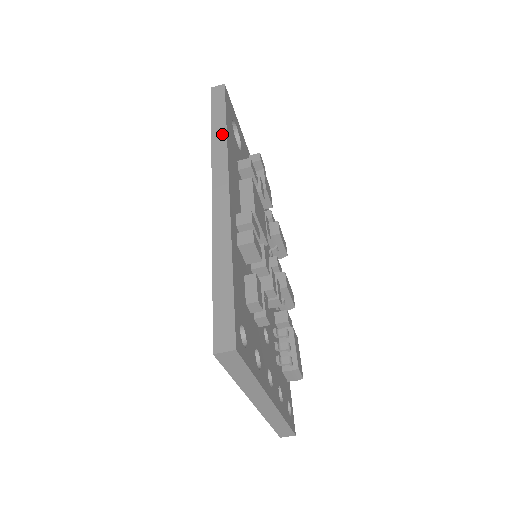
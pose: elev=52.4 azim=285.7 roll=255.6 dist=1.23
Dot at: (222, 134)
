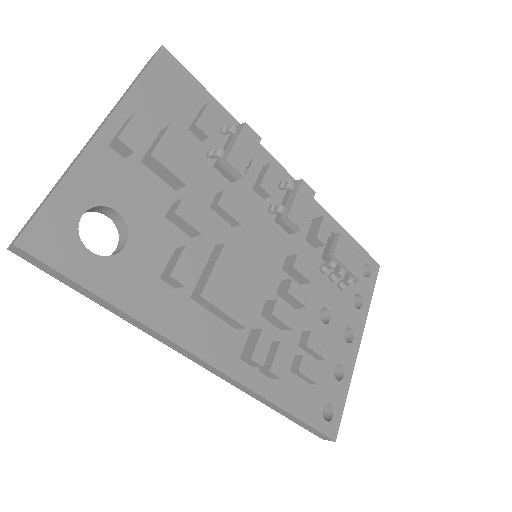
Dot at: (132, 320)
